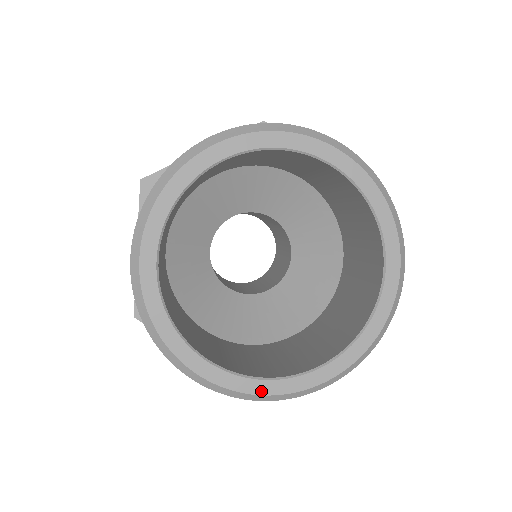
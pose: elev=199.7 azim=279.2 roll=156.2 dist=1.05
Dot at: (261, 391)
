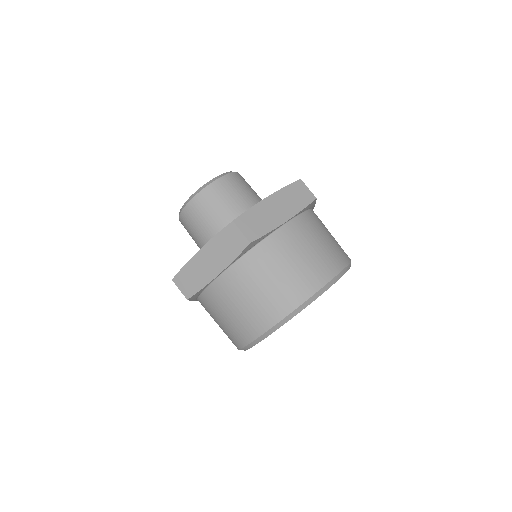
Dot at: occluded
